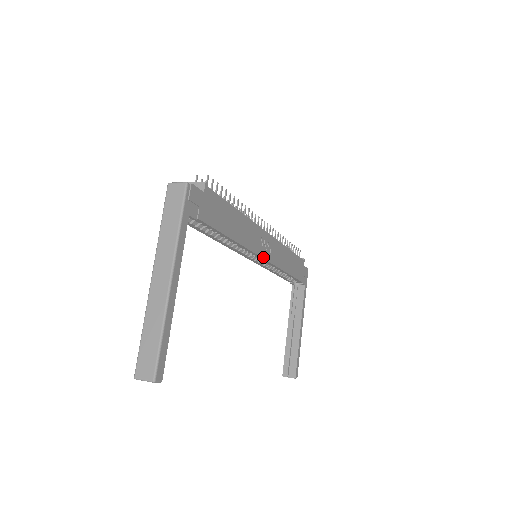
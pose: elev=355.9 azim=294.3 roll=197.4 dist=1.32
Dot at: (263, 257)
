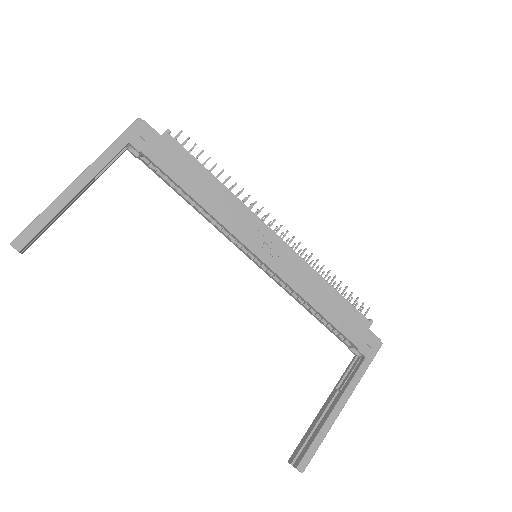
Dot at: (257, 254)
